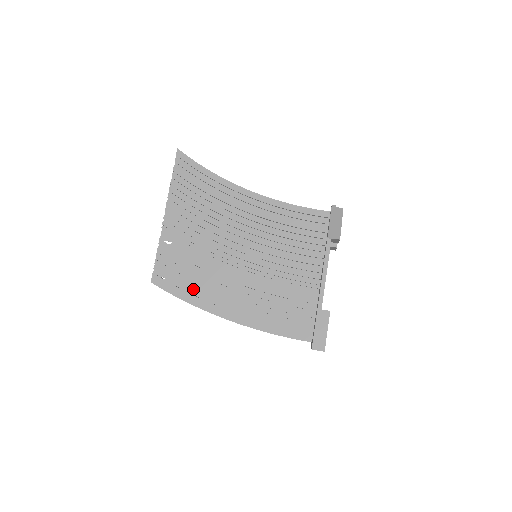
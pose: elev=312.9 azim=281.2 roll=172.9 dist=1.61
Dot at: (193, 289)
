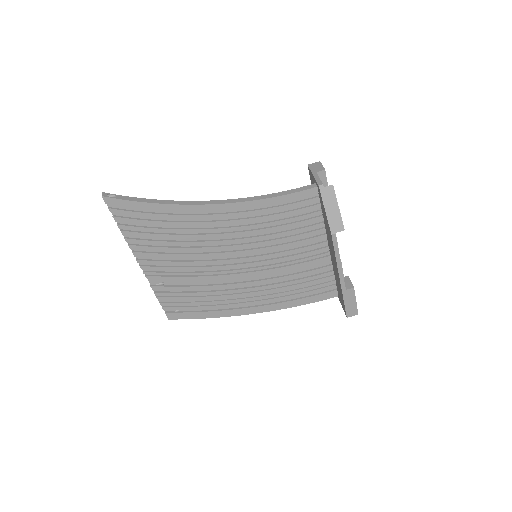
Dot at: (212, 307)
